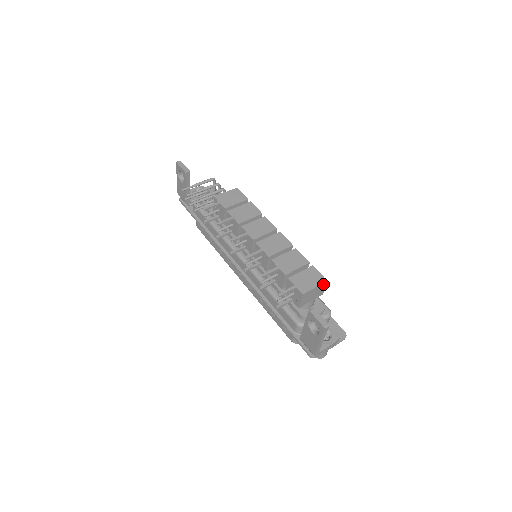
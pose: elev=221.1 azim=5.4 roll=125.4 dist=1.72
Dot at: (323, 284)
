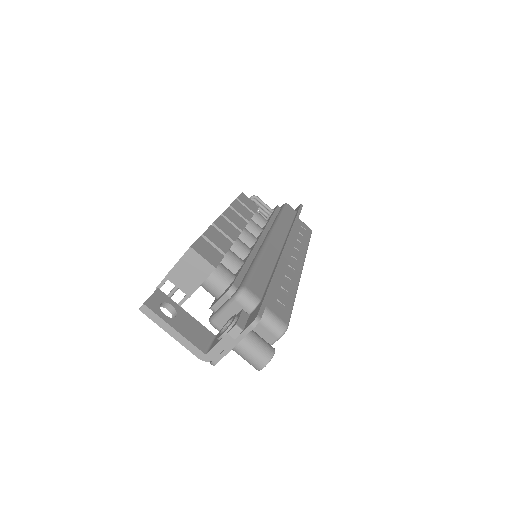
Dot at: (189, 254)
